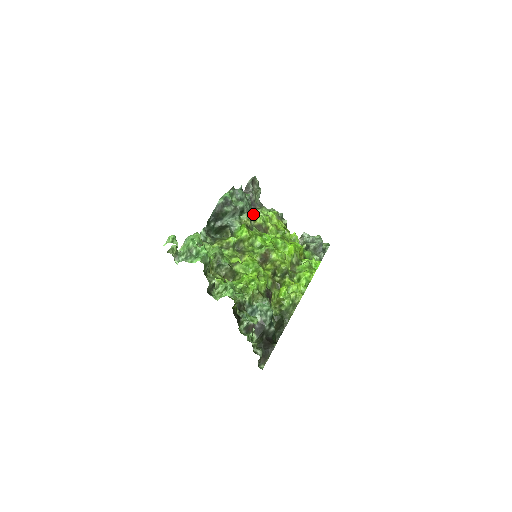
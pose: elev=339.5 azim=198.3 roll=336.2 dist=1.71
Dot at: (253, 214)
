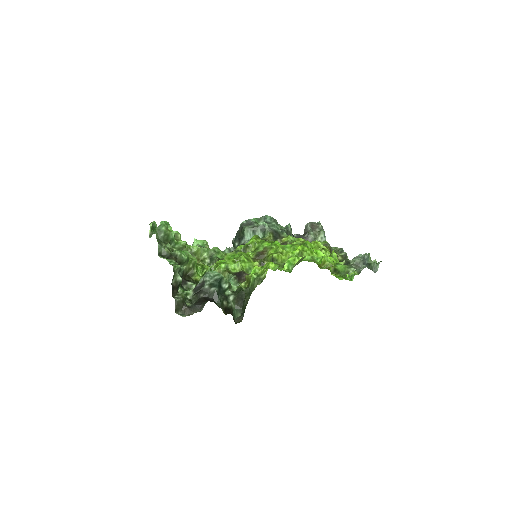
Dot at: (283, 236)
